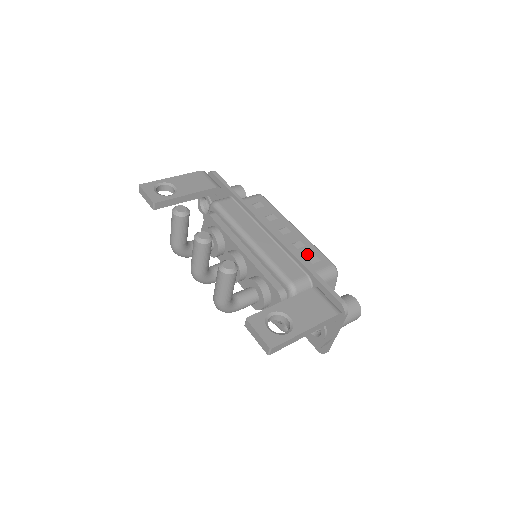
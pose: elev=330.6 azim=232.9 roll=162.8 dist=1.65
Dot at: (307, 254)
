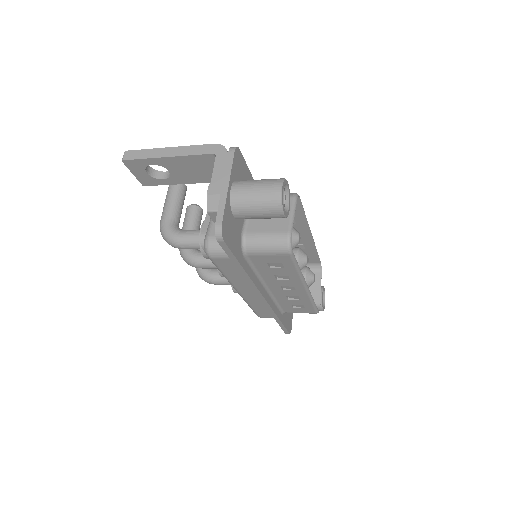
Dot at: occluded
